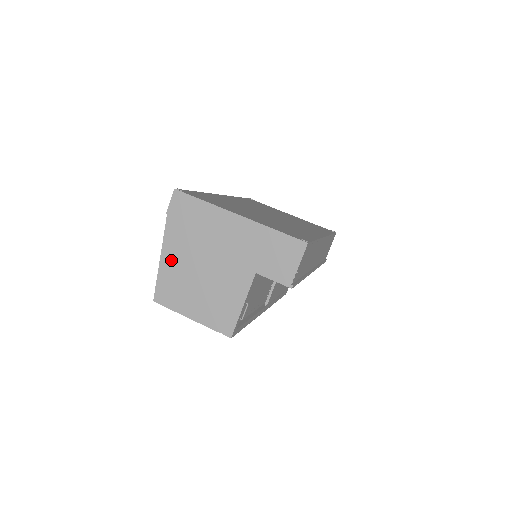
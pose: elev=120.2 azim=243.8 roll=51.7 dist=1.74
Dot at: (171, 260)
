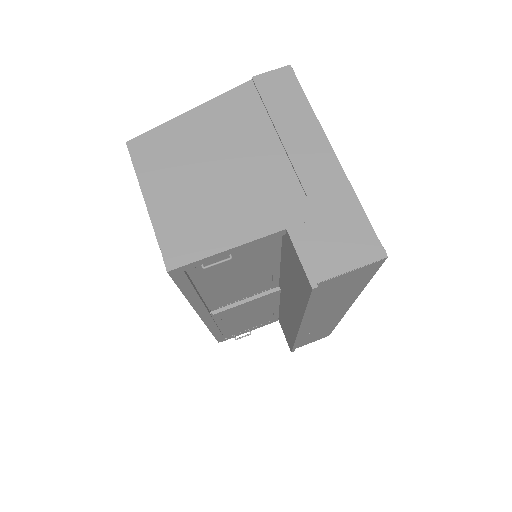
Dot at: (201, 123)
